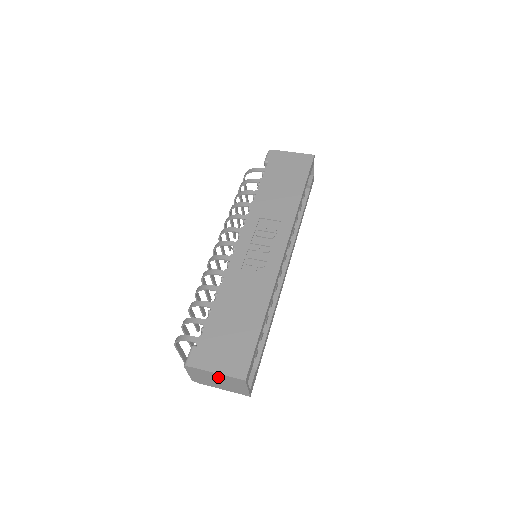
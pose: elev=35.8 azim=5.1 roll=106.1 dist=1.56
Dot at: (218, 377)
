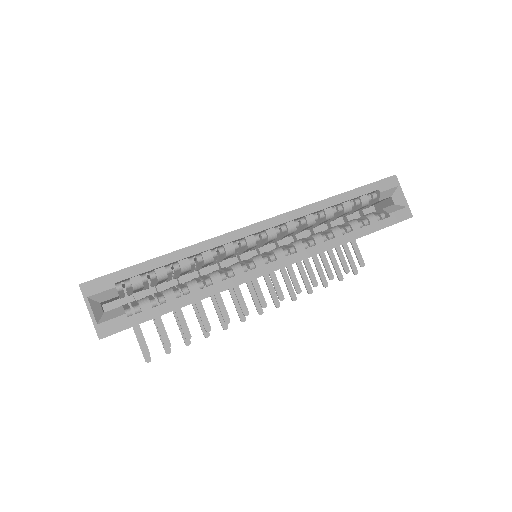
Dot at: occluded
